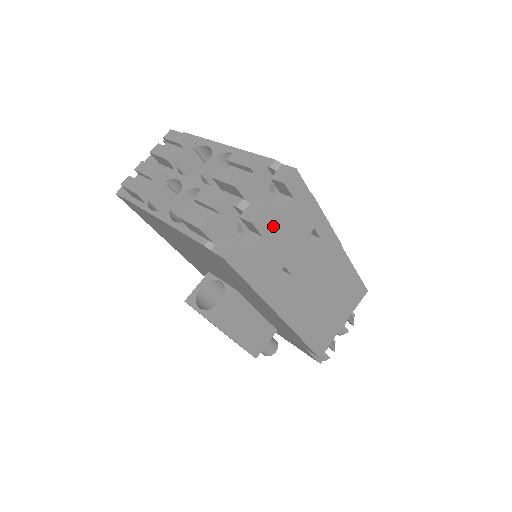
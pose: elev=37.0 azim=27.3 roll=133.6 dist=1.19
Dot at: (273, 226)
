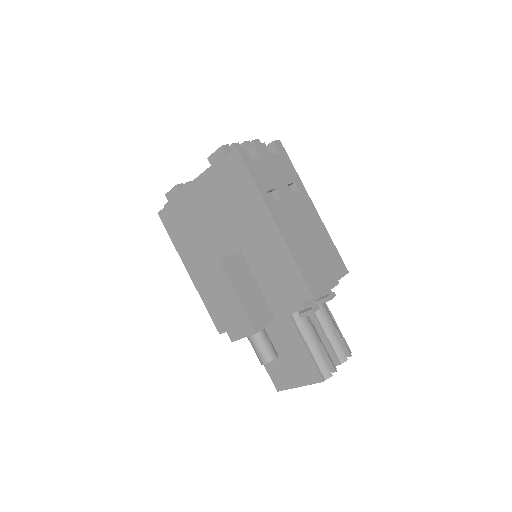
Dot at: (267, 157)
